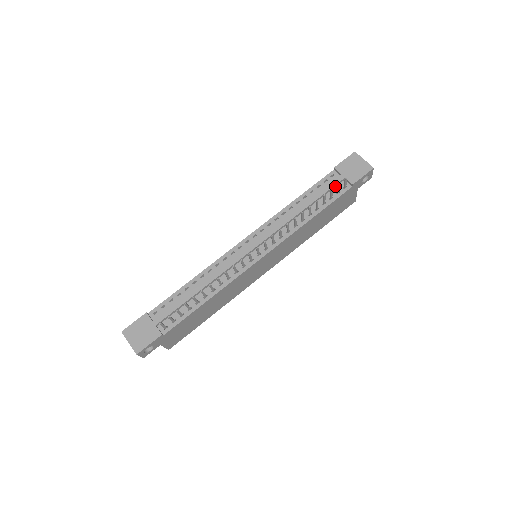
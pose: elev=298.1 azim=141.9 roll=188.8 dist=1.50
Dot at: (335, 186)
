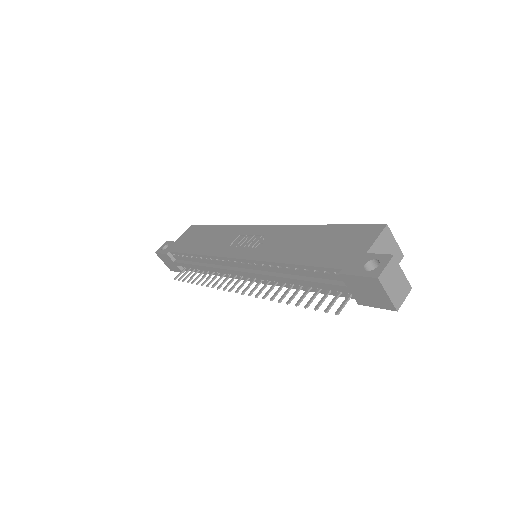
Dot at: occluded
